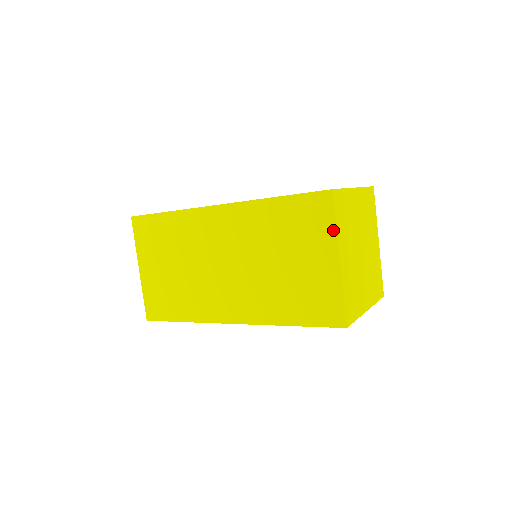
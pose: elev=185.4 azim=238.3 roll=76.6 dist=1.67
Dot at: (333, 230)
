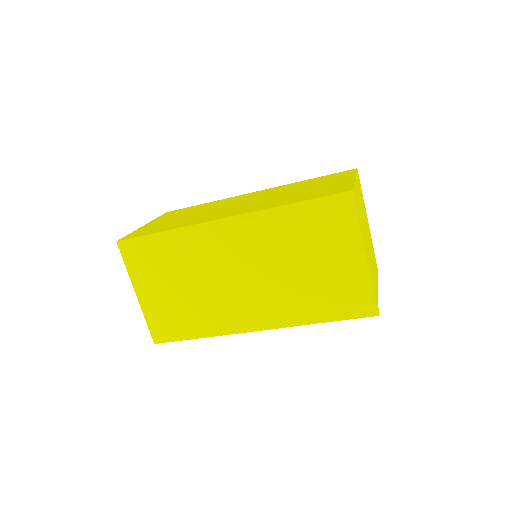
Dot at: (357, 229)
